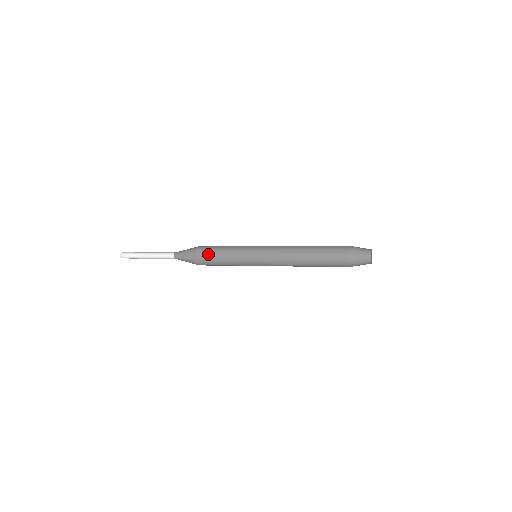
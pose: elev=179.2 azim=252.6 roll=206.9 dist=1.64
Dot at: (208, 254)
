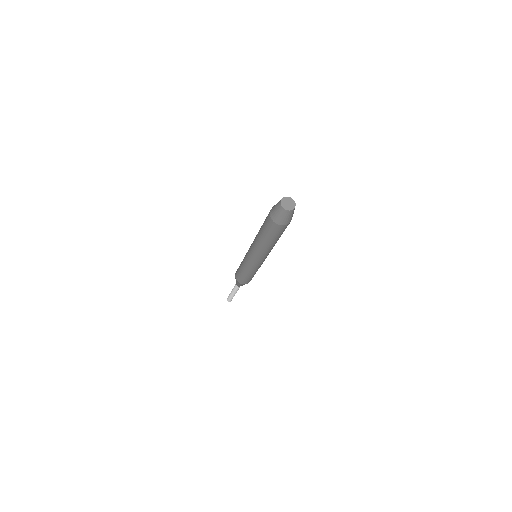
Dot at: occluded
